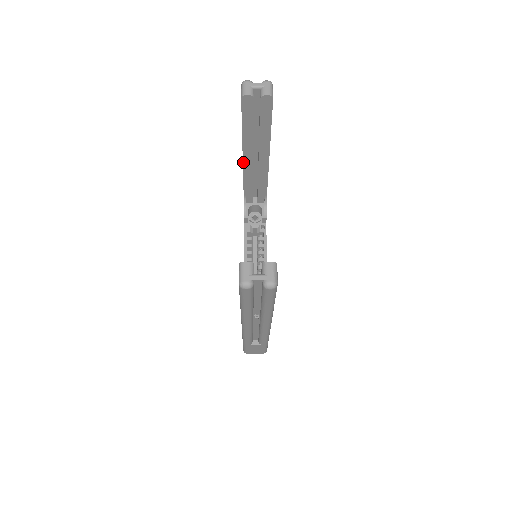
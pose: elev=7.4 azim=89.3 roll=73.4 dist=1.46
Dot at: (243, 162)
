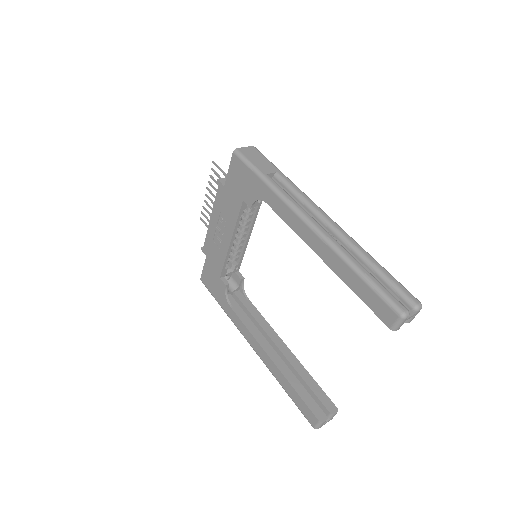
Dot at: (313, 250)
